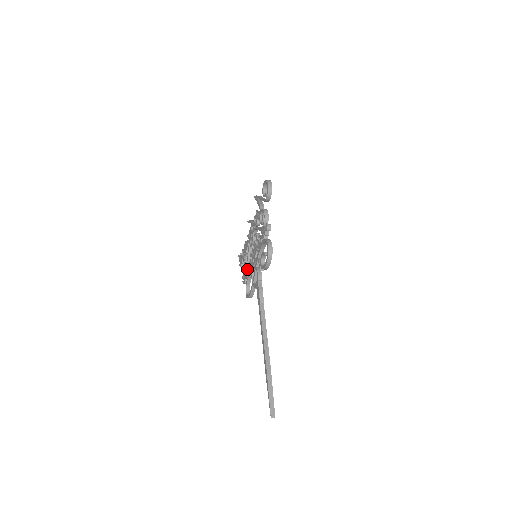
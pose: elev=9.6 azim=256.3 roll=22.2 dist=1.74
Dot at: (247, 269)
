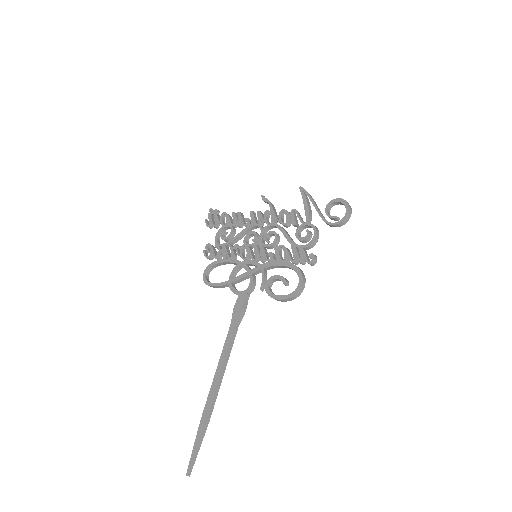
Dot at: (226, 250)
